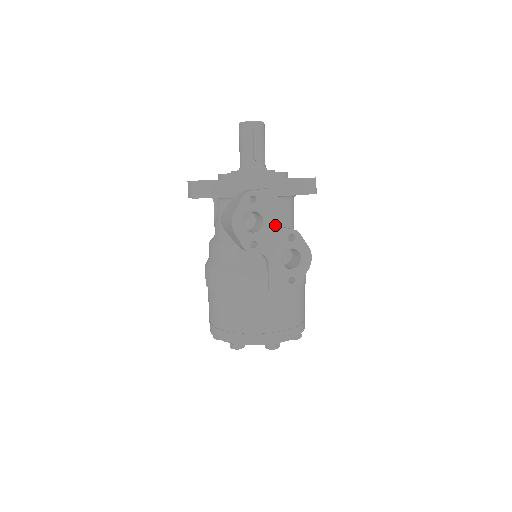
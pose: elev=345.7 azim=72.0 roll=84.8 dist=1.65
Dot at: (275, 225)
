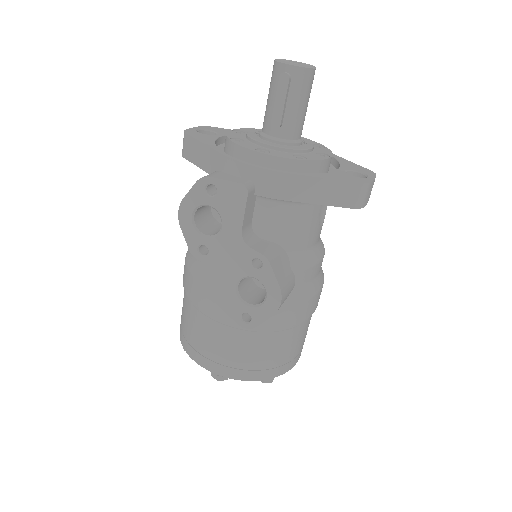
Dot at: (236, 237)
